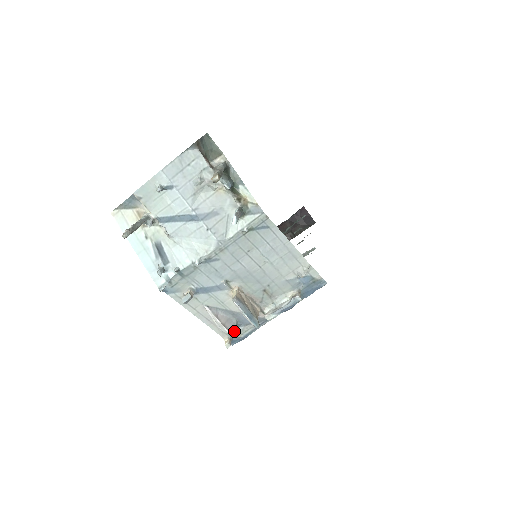
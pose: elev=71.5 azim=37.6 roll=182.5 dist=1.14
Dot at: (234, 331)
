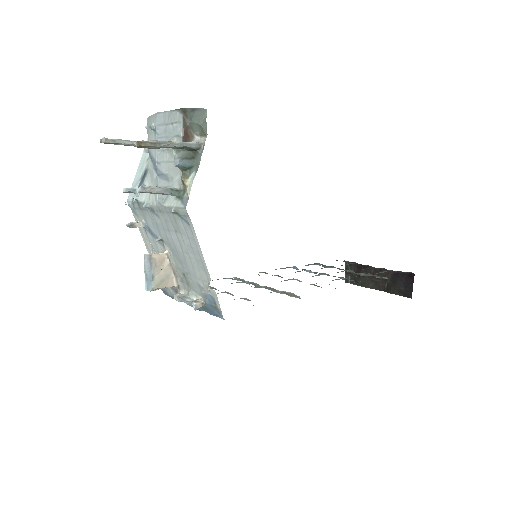
Dot at: occluded
